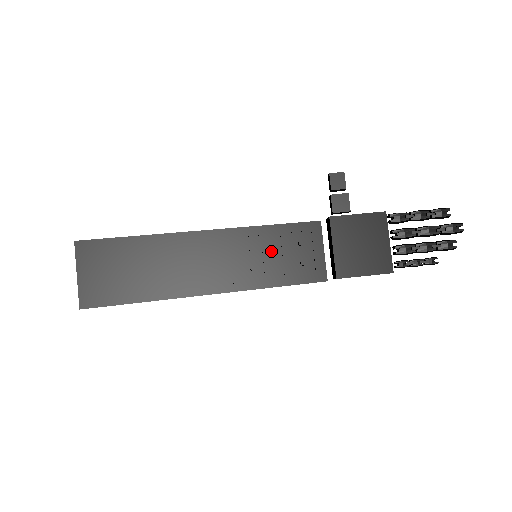
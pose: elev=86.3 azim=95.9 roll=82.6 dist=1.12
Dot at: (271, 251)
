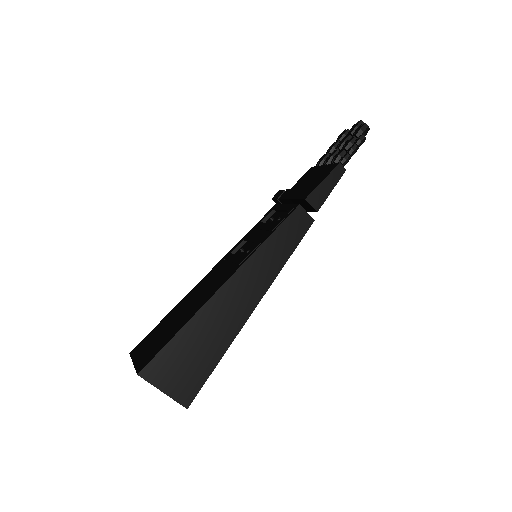
Dot at: (254, 236)
